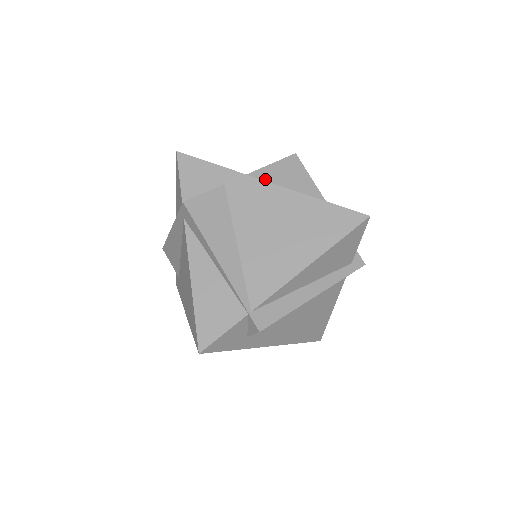
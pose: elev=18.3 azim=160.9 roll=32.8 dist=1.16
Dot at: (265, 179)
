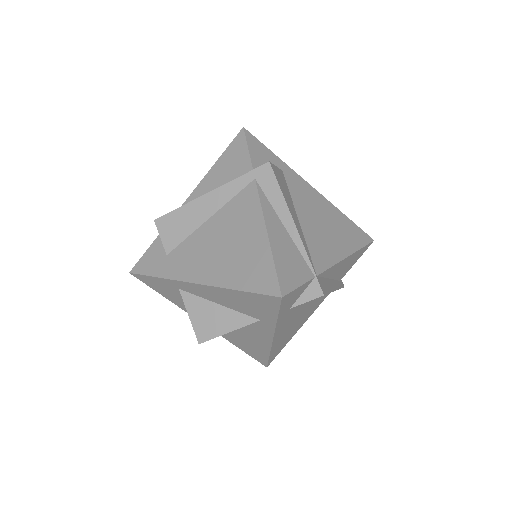
Dot at: occluded
